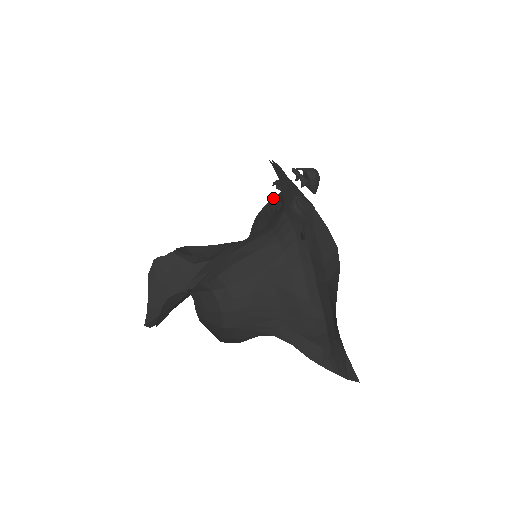
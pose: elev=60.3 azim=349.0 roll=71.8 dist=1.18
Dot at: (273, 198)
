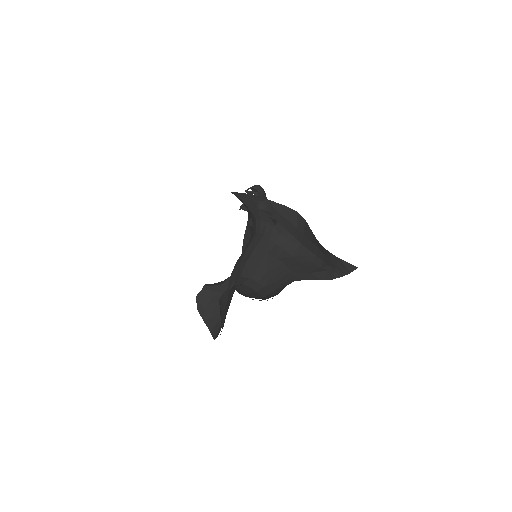
Dot at: (245, 230)
